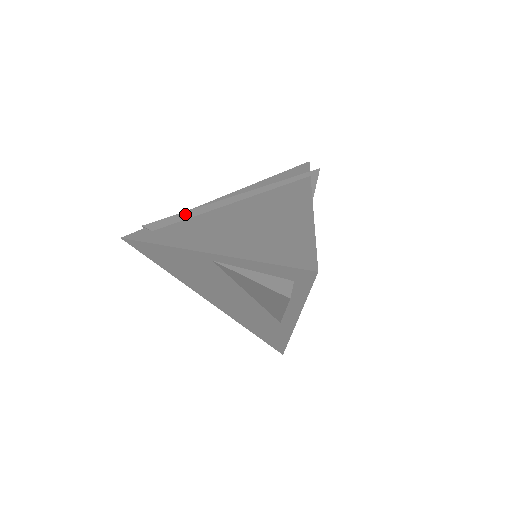
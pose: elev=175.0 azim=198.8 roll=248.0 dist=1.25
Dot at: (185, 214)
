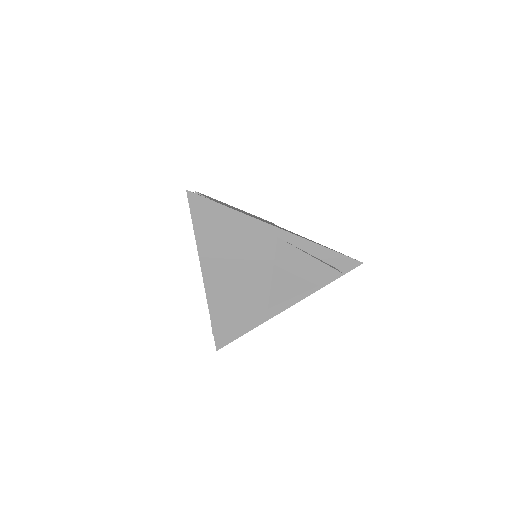
Dot at: (220, 202)
